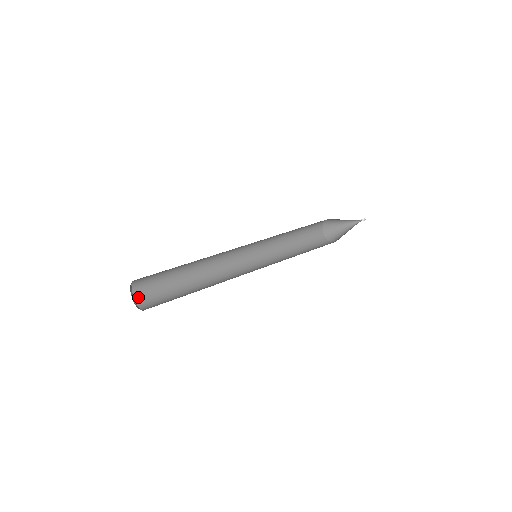
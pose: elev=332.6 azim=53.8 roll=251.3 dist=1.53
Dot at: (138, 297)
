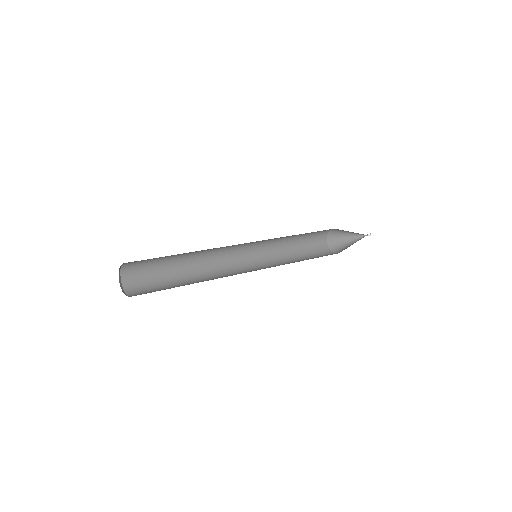
Dot at: (131, 295)
